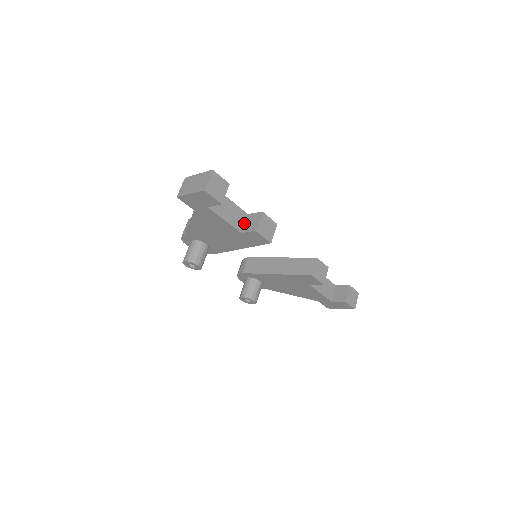
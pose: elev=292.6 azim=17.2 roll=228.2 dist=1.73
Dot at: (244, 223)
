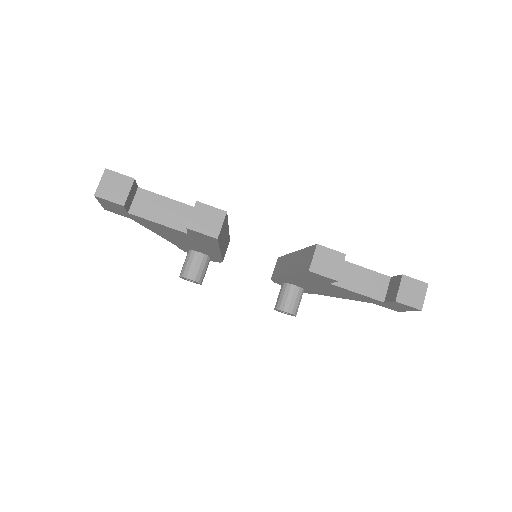
Dot at: occluded
